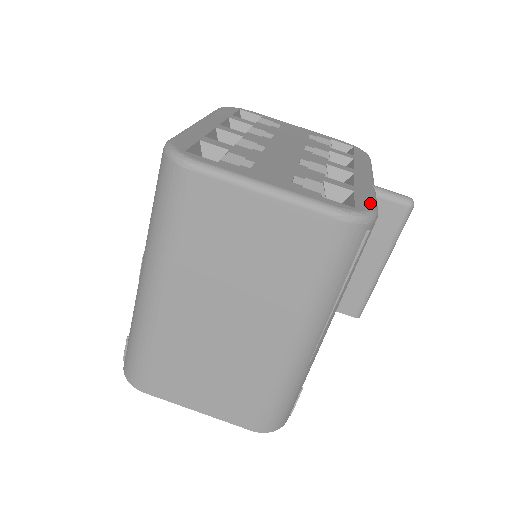
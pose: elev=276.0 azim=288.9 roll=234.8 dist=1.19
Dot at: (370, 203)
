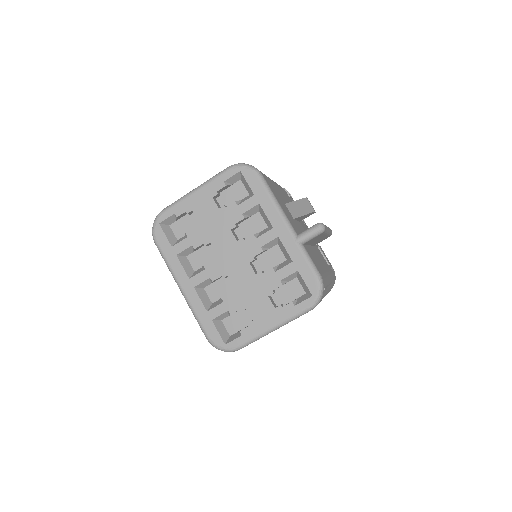
Dot at: (313, 277)
